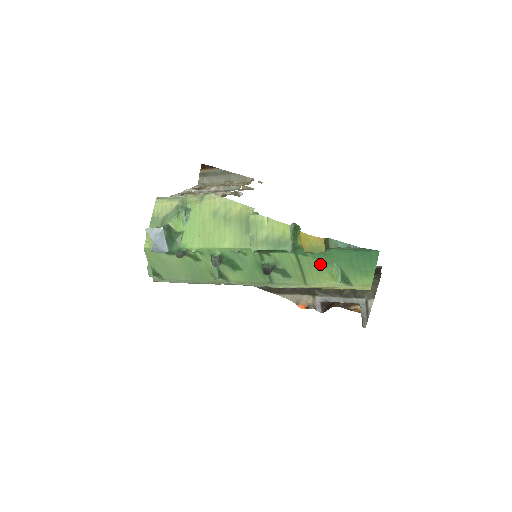
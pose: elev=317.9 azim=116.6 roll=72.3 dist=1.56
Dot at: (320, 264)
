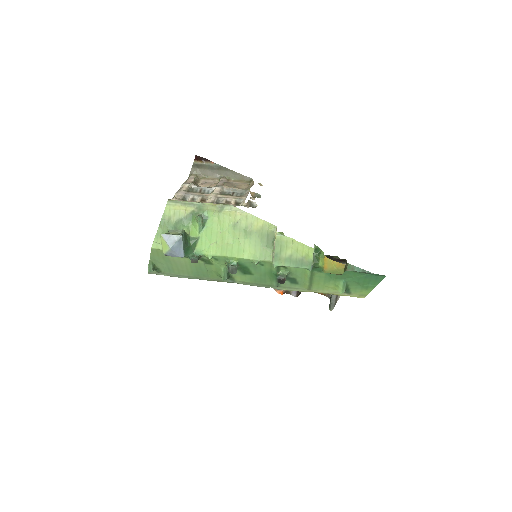
Dot at: (330, 278)
